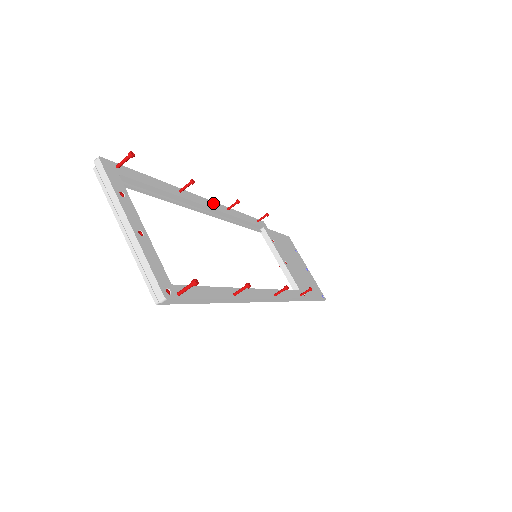
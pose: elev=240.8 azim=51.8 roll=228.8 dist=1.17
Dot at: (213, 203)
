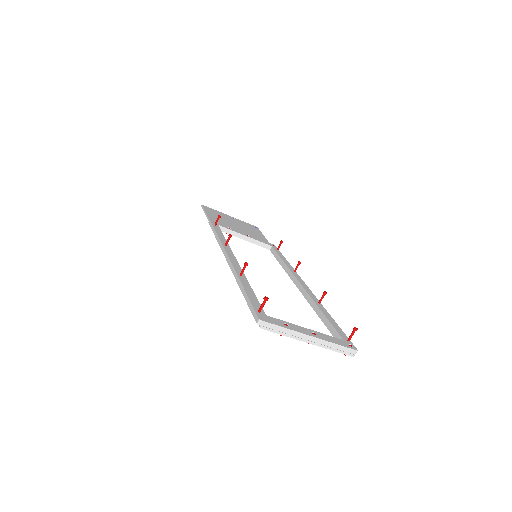
Dot at: (228, 254)
